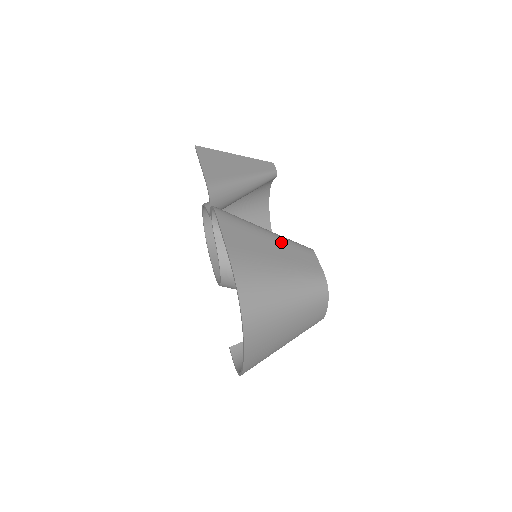
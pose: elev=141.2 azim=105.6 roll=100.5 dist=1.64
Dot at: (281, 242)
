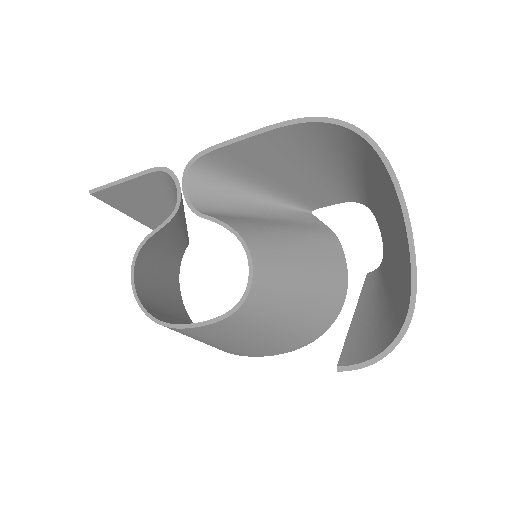
Dot at: (286, 185)
